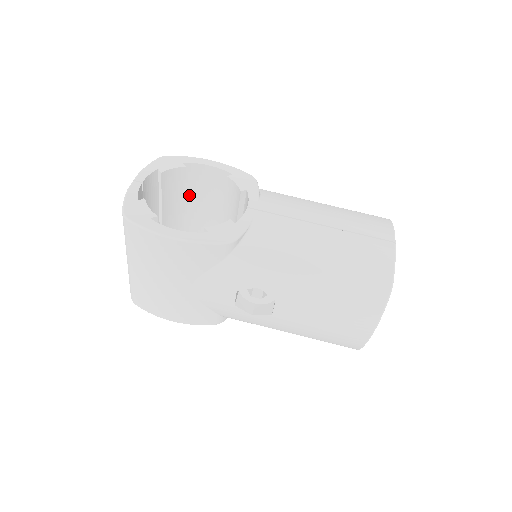
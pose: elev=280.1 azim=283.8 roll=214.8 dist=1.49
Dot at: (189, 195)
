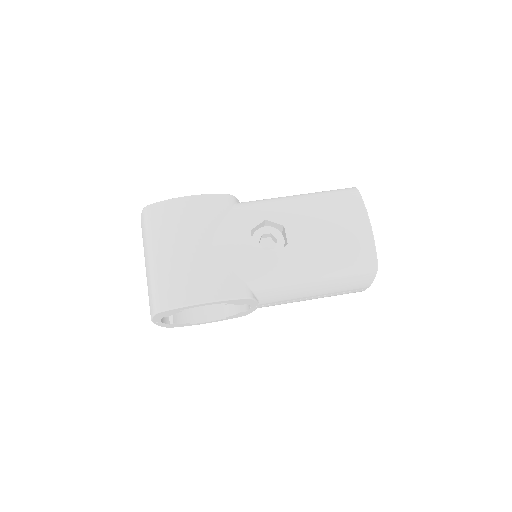
Dot at: occluded
